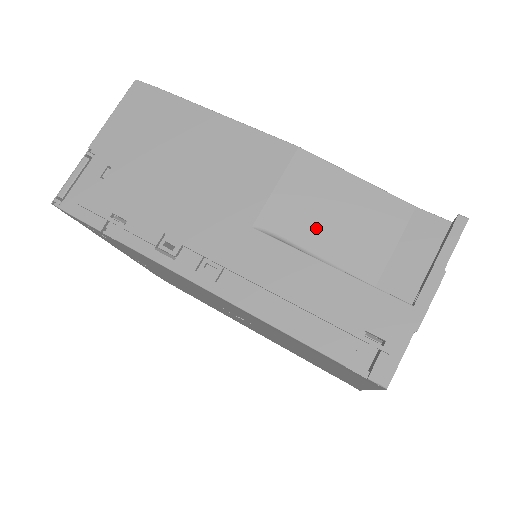
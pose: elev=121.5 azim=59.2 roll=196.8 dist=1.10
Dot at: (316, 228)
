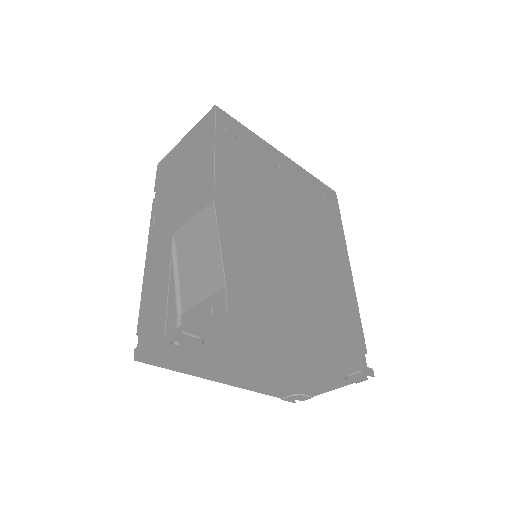
Dot at: (188, 257)
